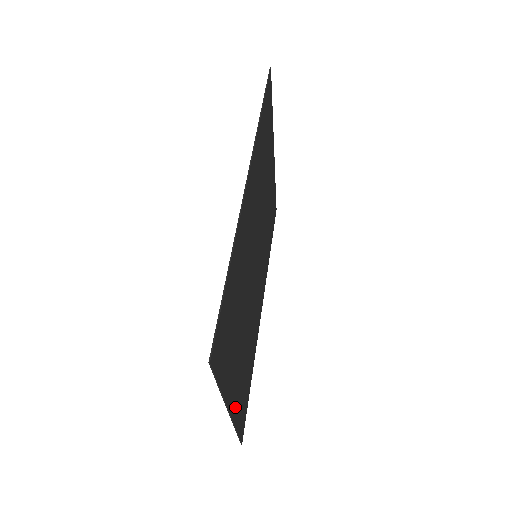
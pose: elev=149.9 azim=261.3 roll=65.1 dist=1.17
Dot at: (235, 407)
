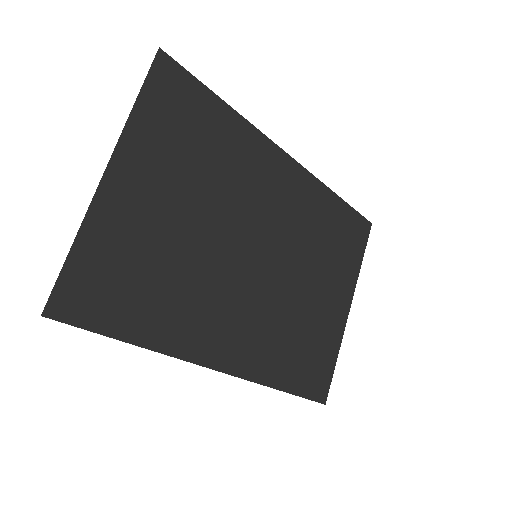
Dot at: (108, 208)
